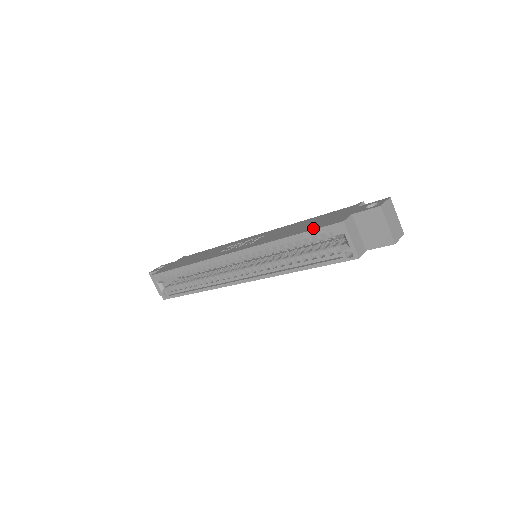
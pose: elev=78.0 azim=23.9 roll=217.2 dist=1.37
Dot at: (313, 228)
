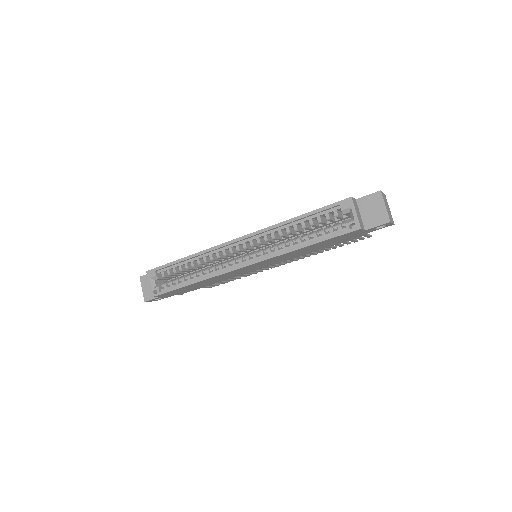
Dot at: (323, 208)
